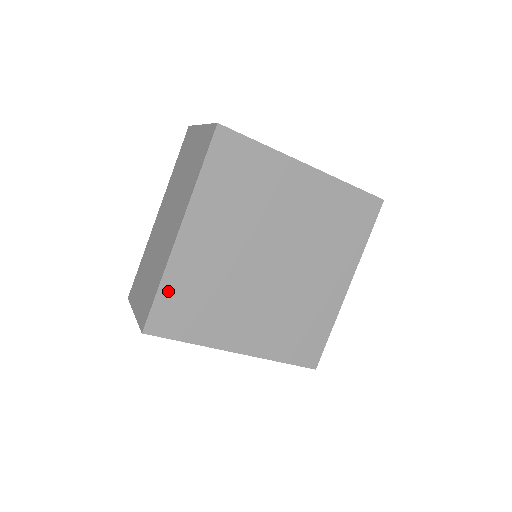
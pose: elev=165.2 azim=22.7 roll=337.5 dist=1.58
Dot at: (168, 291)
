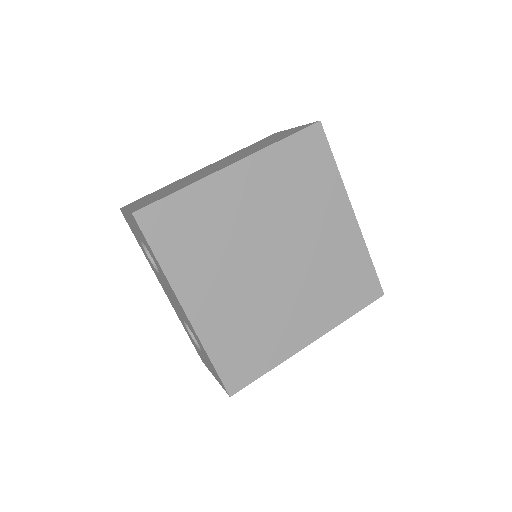
Dot at: (183, 200)
